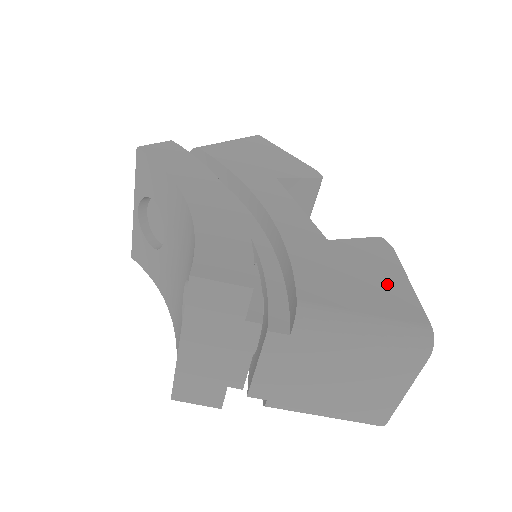
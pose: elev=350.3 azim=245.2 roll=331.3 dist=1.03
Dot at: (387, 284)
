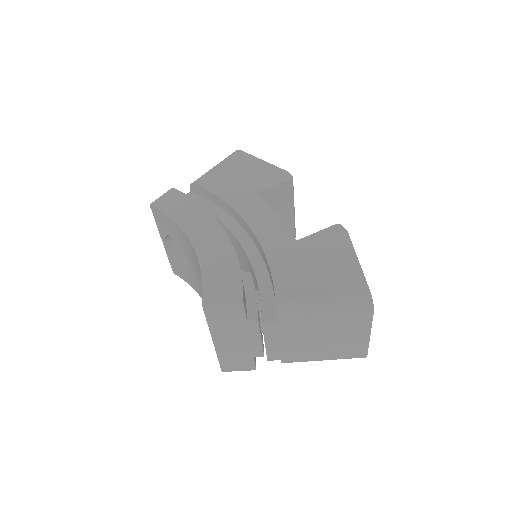
Dot at: (340, 266)
